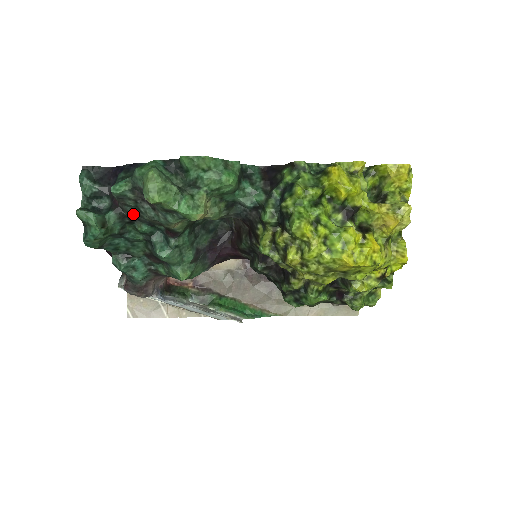
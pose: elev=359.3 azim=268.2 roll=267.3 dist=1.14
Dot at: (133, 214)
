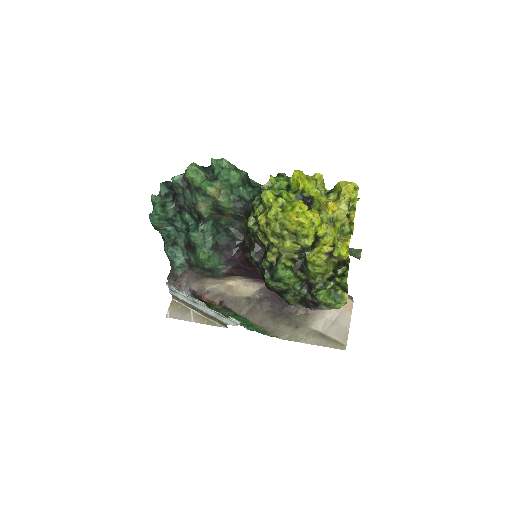
Dot at: (181, 203)
